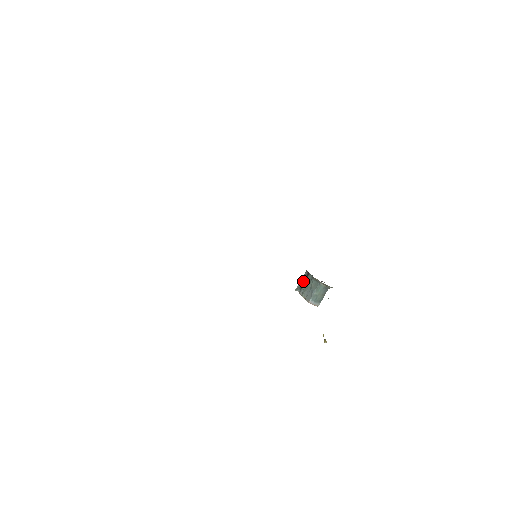
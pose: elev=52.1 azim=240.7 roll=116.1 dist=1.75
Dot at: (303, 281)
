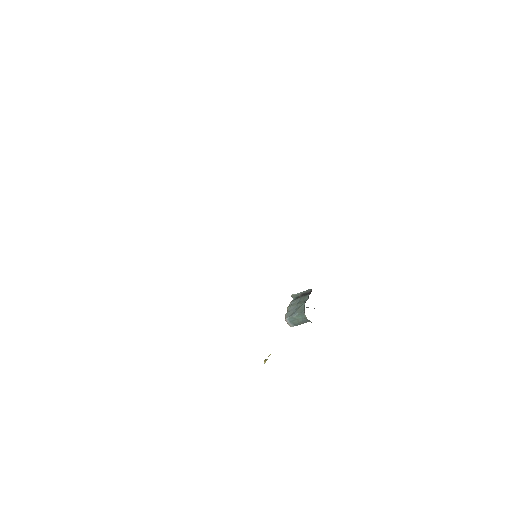
Dot at: (302, 295)
